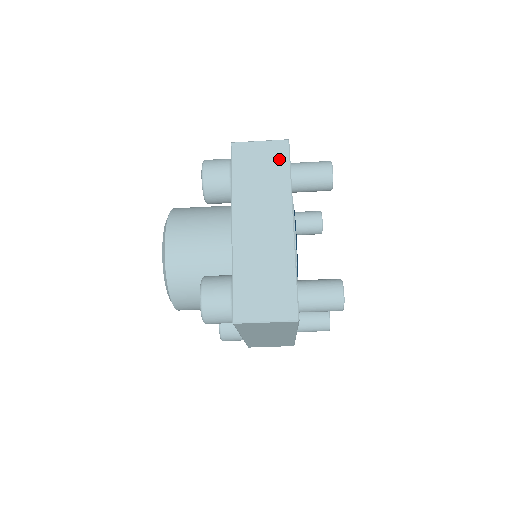
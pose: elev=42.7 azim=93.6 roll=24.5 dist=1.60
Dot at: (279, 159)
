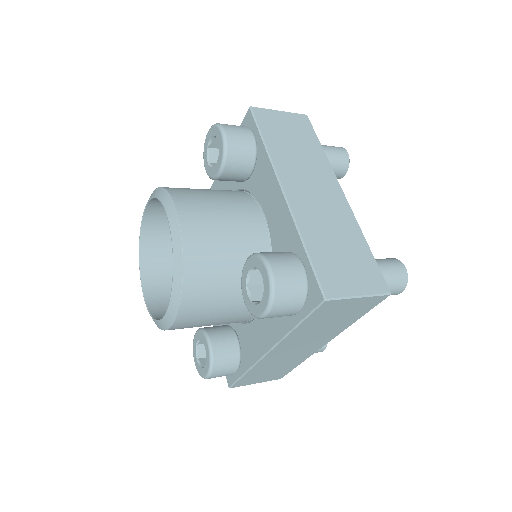
Dot at: (363, 310)
